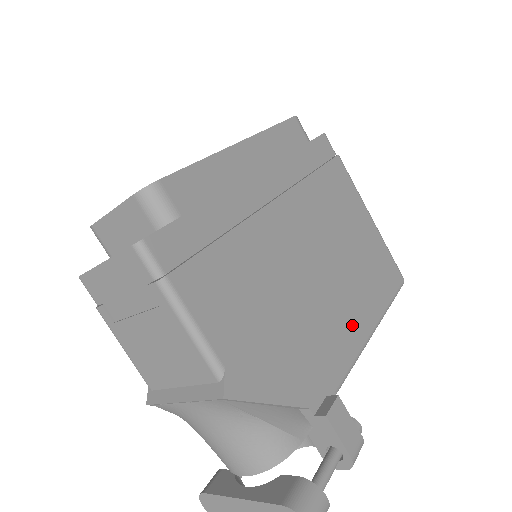
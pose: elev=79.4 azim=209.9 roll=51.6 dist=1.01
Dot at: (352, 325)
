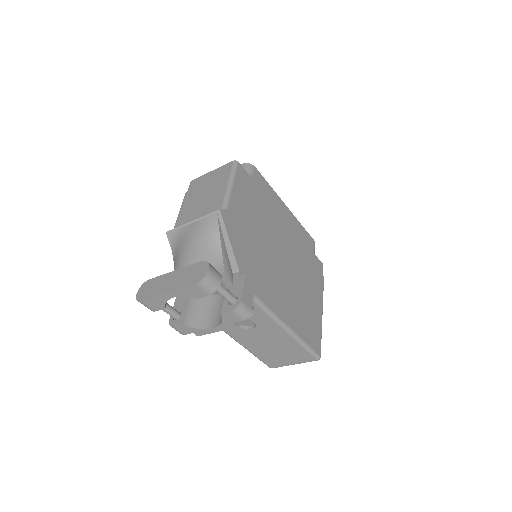
Dot at: (280, 303)
